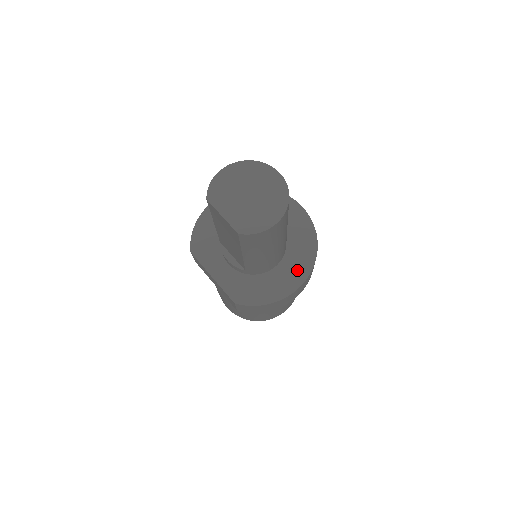
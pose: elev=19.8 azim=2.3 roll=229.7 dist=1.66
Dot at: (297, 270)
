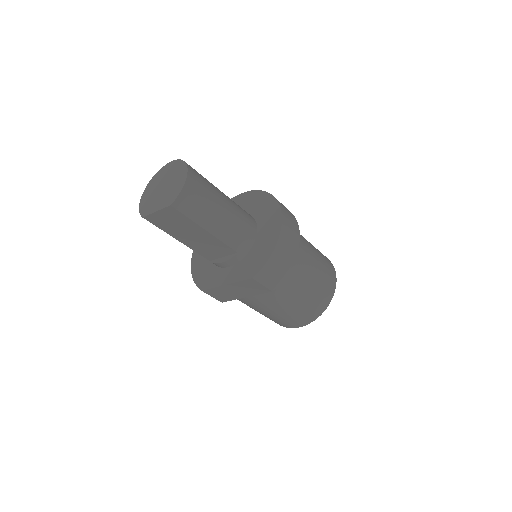
Dot at: (271, 217)
